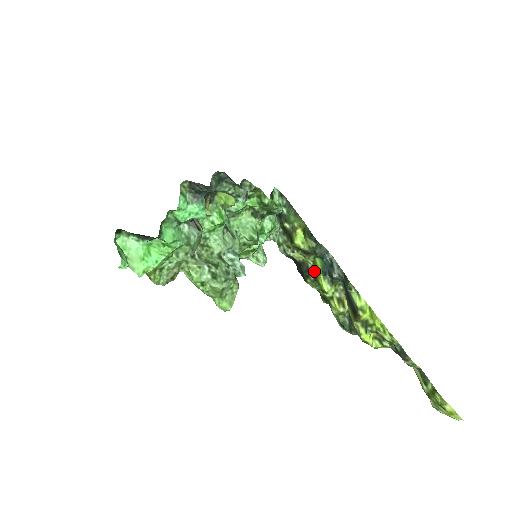
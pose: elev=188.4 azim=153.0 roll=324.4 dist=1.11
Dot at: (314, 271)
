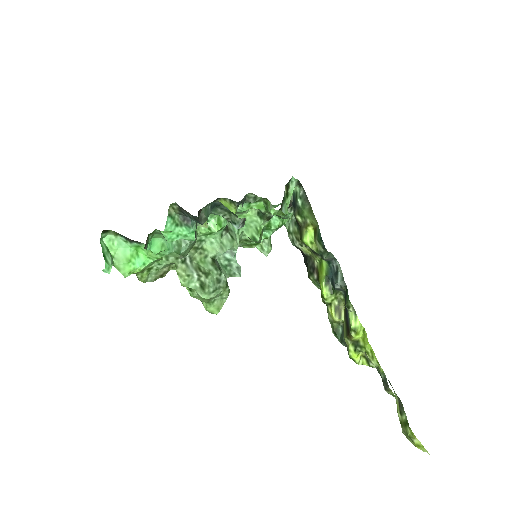
Dot at: (318, 271)
